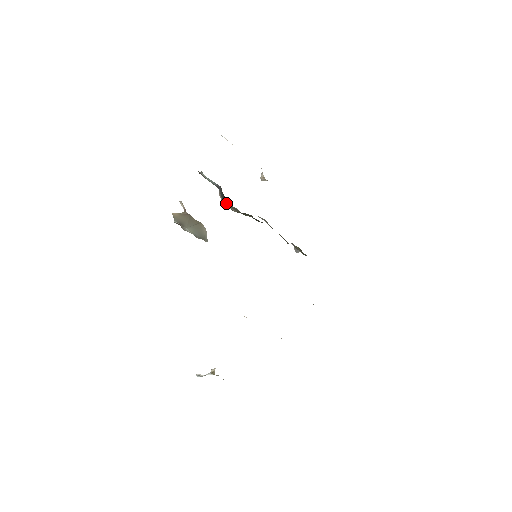
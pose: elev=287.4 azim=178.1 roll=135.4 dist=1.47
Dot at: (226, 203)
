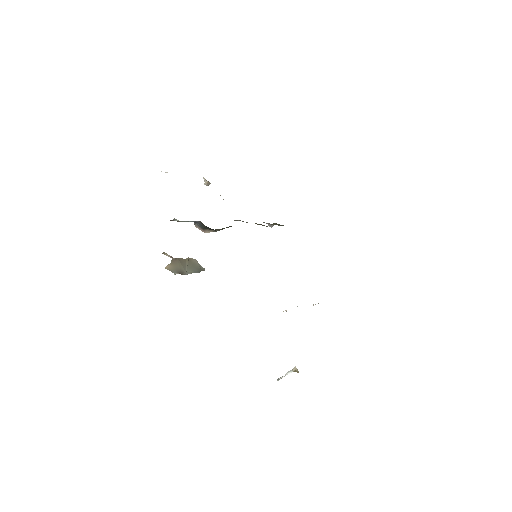
Dot at: (207, 230)
